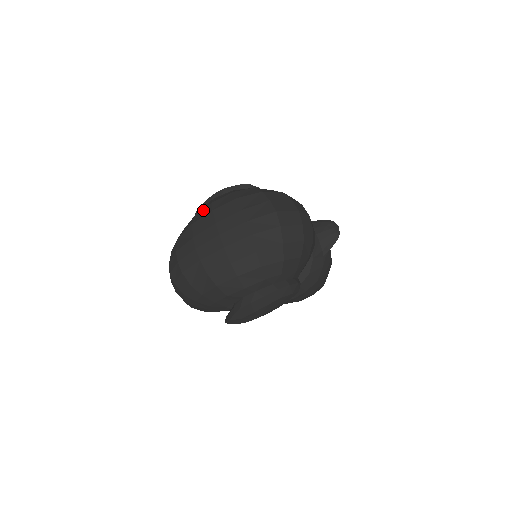
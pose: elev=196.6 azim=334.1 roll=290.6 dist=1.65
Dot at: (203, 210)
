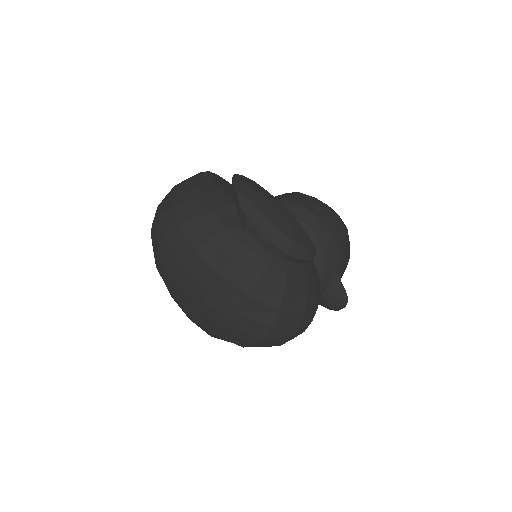
Dot at: (218, 253)
